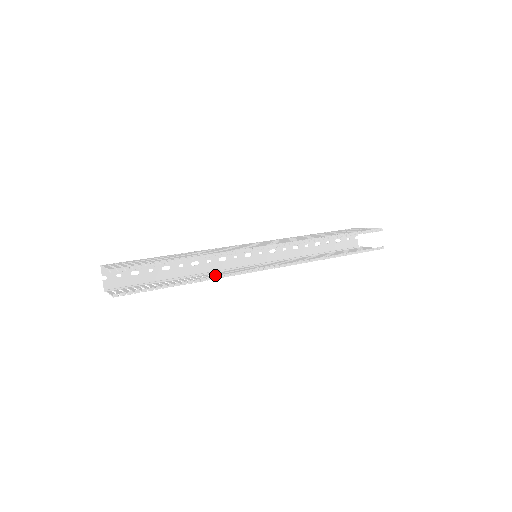
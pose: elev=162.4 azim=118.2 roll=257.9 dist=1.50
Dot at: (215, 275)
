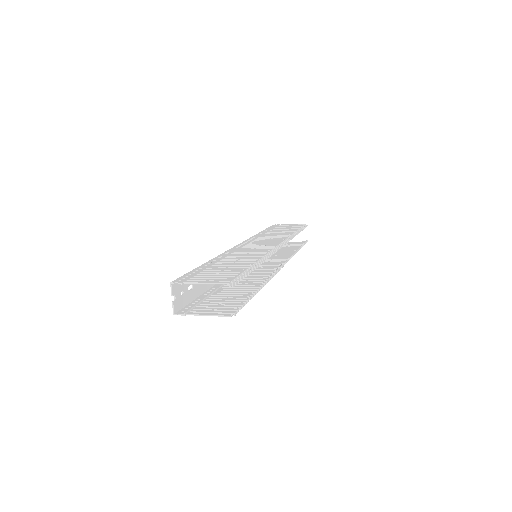
Dot at: (251, 279)
